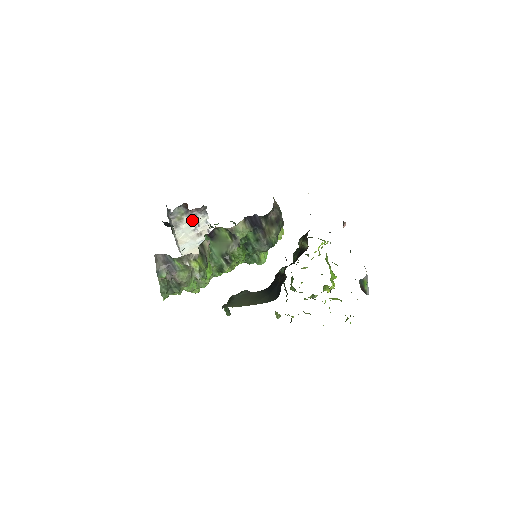
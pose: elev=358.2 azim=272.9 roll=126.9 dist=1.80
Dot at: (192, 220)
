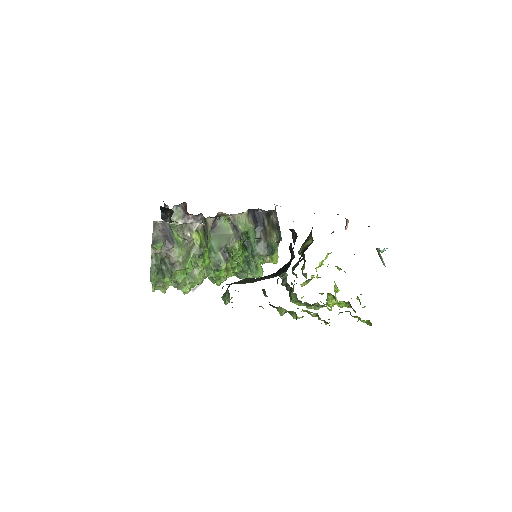
Dot at: occluded
